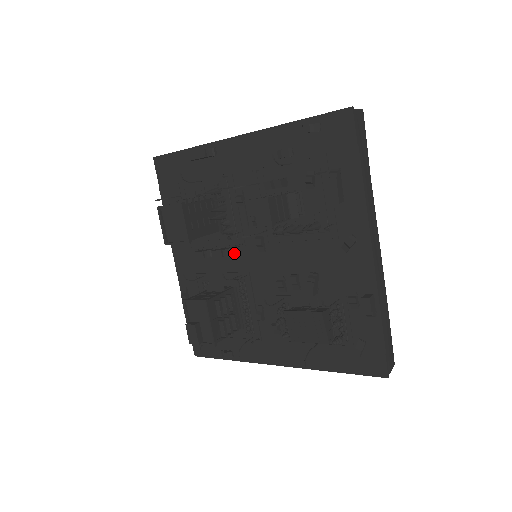
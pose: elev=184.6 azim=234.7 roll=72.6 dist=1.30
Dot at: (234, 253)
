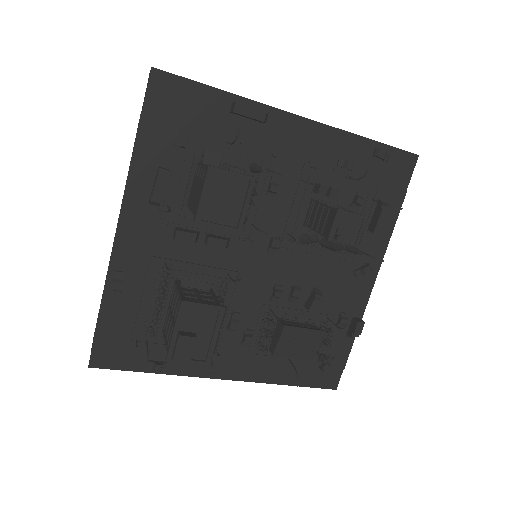
Dot at: (229, 245)
